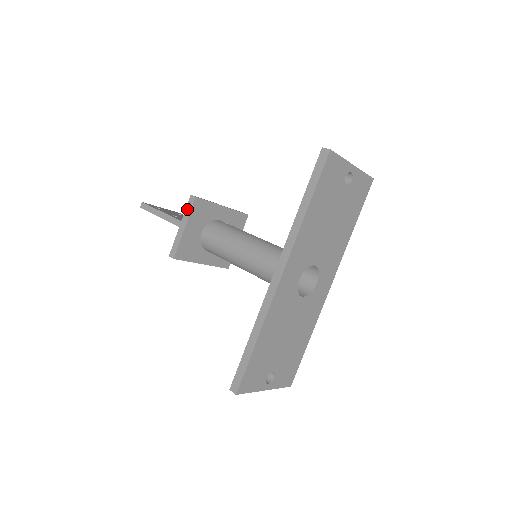
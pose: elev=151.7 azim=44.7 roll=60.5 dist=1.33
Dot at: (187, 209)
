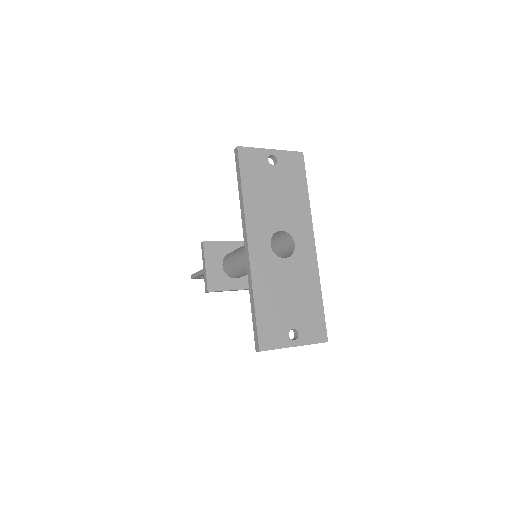
Dot at: (202, 253)
